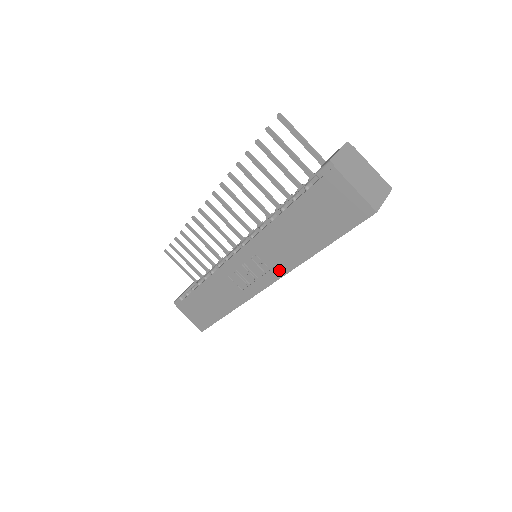
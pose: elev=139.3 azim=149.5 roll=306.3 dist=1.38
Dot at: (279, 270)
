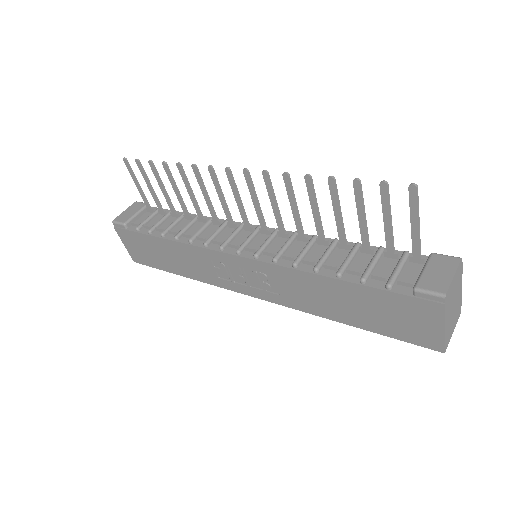
Dot at: (283, 300)
